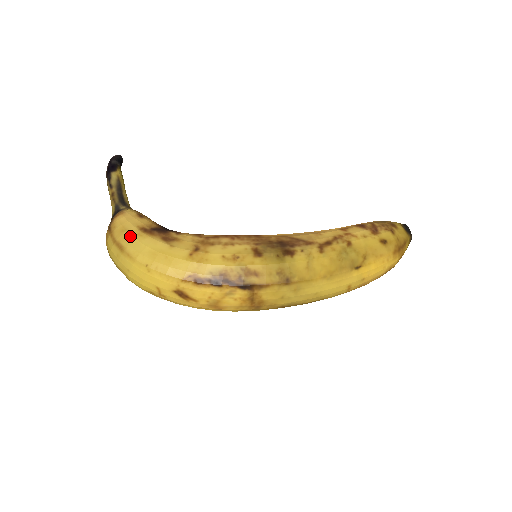
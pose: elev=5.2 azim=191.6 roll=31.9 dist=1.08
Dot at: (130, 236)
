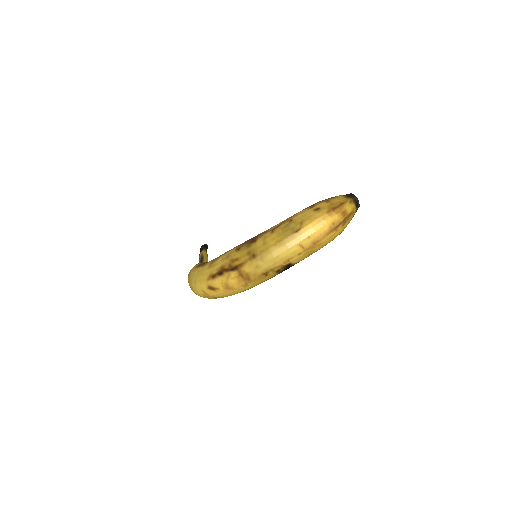
Dot at: (191, 272)
